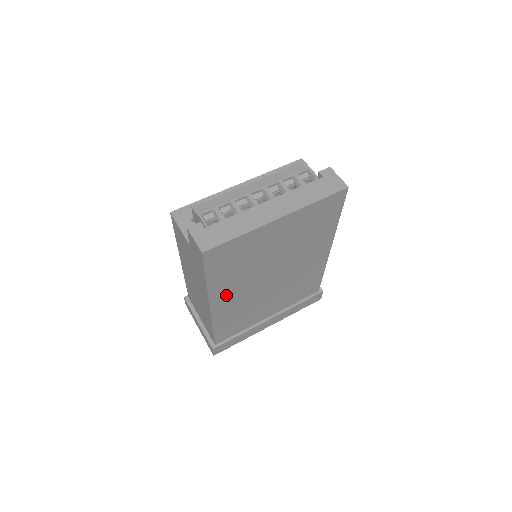
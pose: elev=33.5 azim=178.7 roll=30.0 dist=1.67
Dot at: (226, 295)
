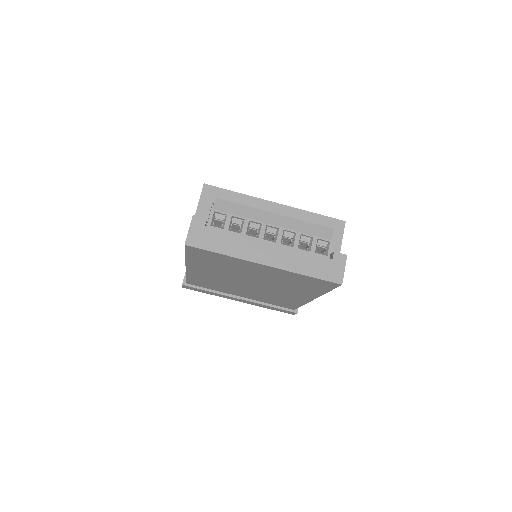
Dot at: (203, 270)
